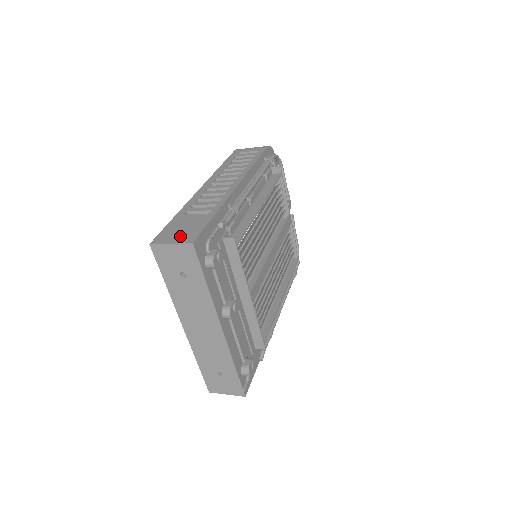
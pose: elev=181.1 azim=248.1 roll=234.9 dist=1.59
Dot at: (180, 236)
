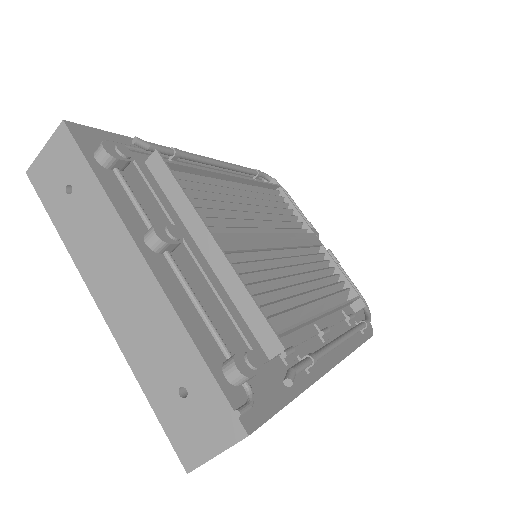
Dot at: occluded
